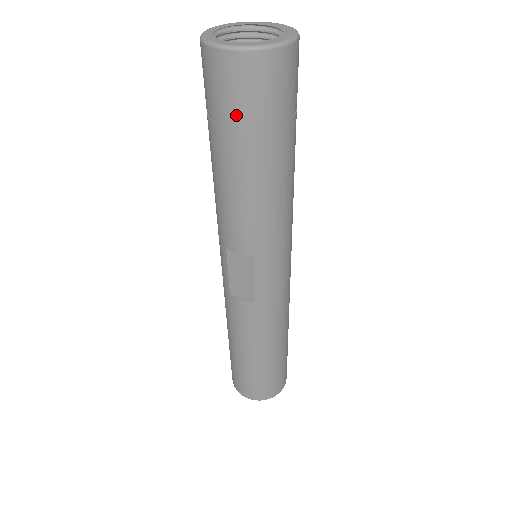
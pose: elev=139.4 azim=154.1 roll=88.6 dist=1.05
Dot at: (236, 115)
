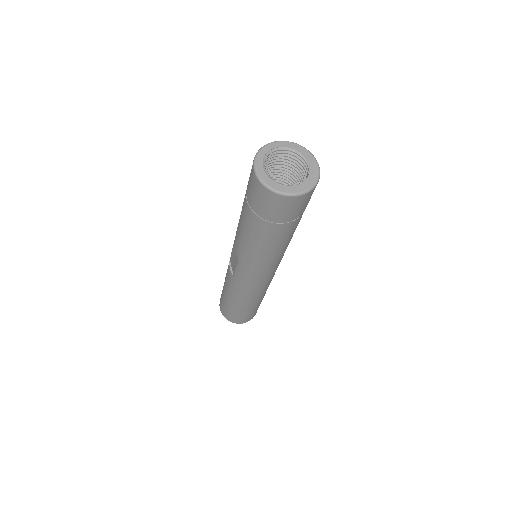
Dot at: (249, 199)
